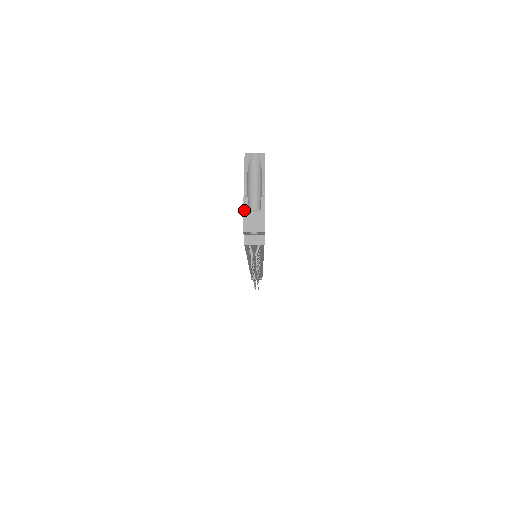
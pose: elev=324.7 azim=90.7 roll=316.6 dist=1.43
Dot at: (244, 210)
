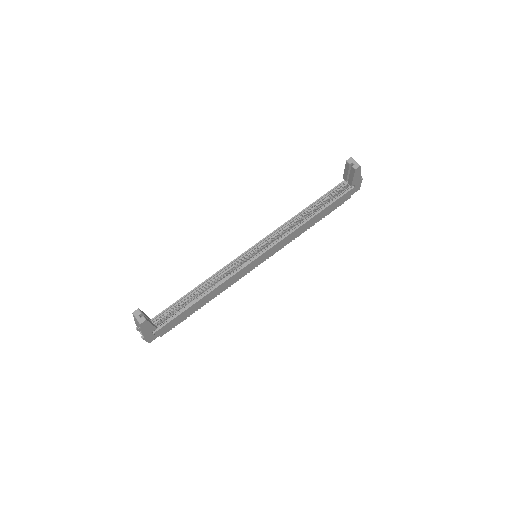
Dot at: (138, 330)
